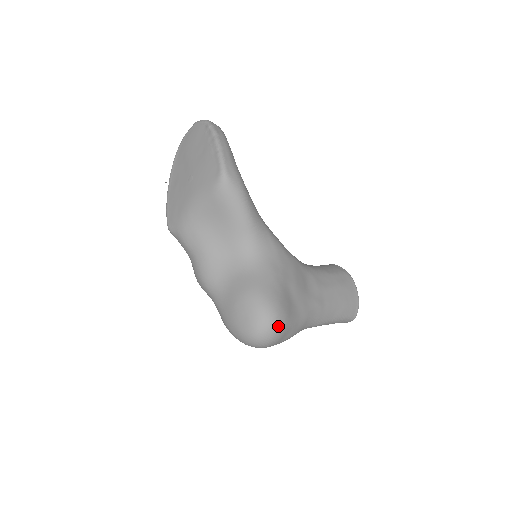
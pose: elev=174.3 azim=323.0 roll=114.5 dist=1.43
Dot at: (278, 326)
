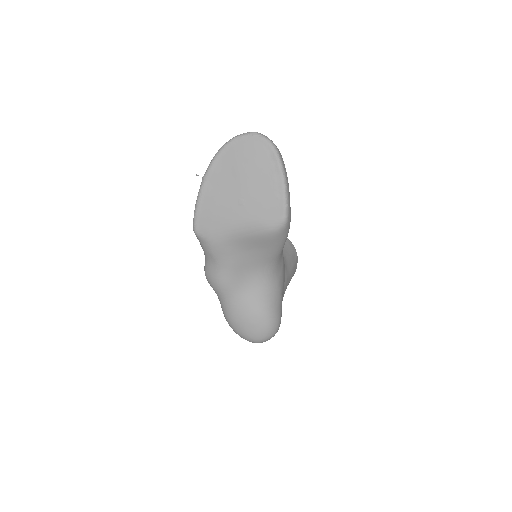
Dot at: occluded
